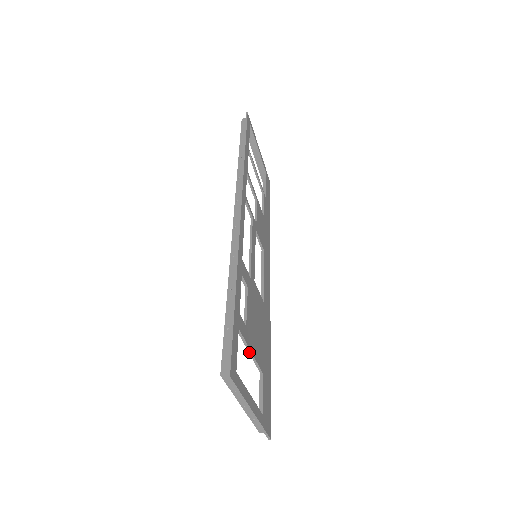
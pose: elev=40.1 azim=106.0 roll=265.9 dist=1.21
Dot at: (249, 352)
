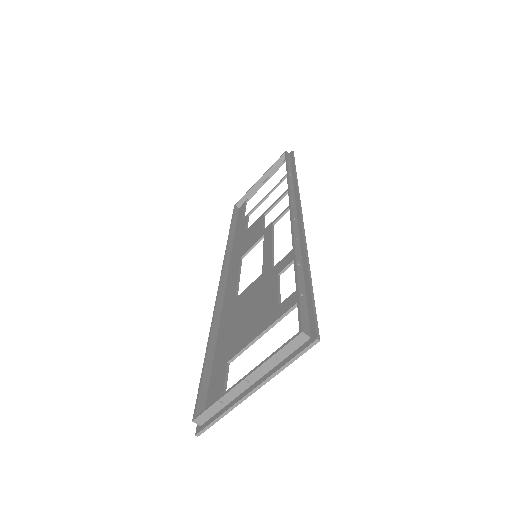
Dot at: (263, 332)
